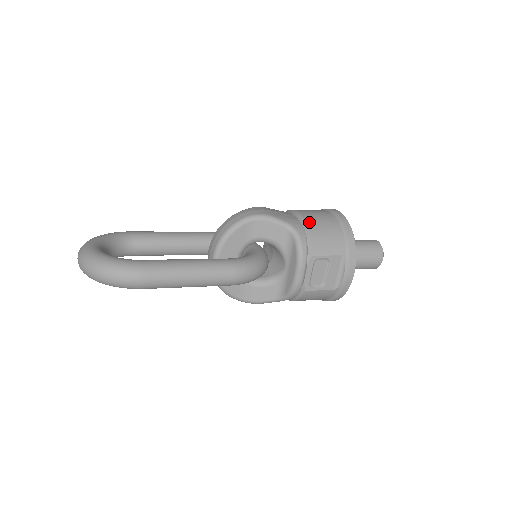
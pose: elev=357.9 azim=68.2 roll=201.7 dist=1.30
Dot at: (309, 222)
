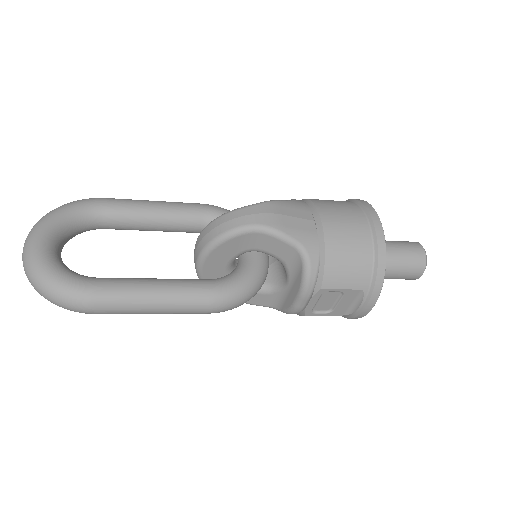
Dot at: (330, 241)
